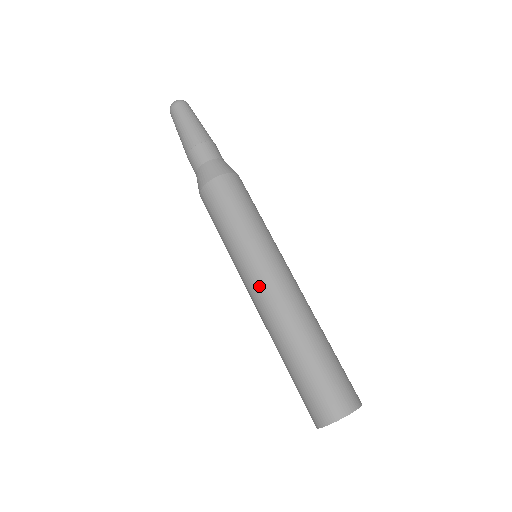
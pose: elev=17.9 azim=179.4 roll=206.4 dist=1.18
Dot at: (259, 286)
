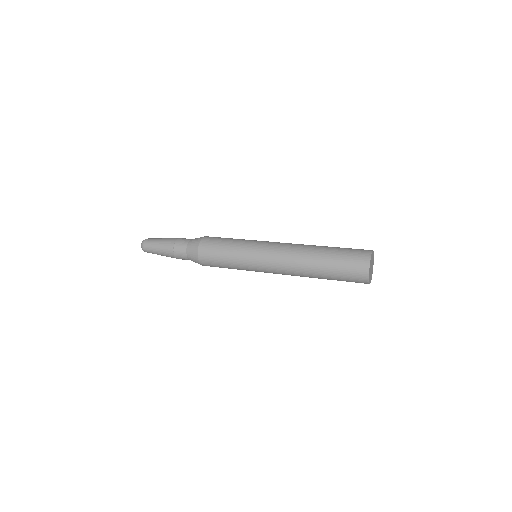
Dot at: (273, 253)
